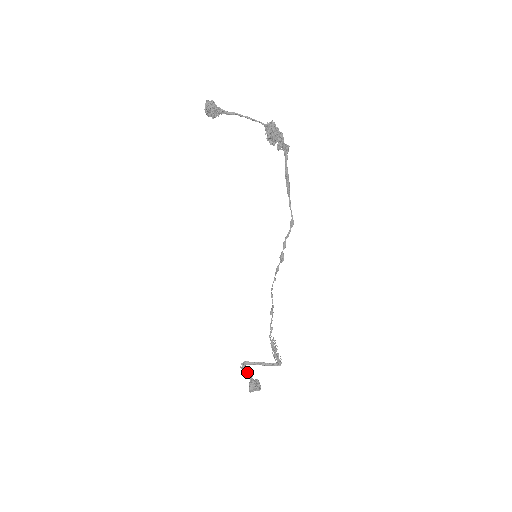
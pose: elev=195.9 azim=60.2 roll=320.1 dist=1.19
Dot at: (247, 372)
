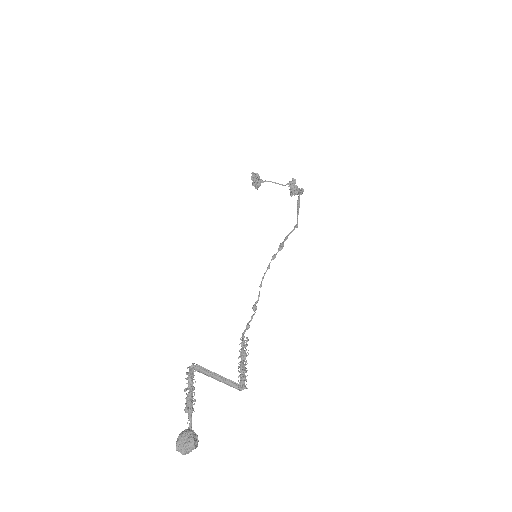
Dot at: (190, 390)
